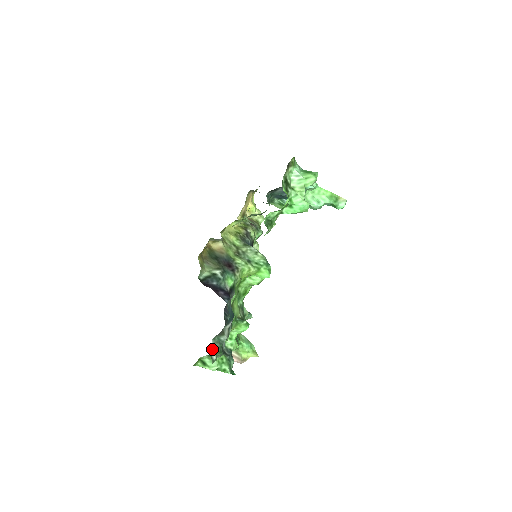
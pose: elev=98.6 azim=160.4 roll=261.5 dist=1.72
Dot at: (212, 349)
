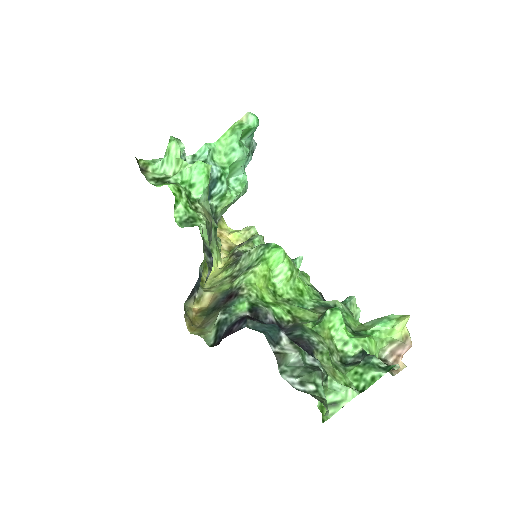
Dot at: (295, 384)
